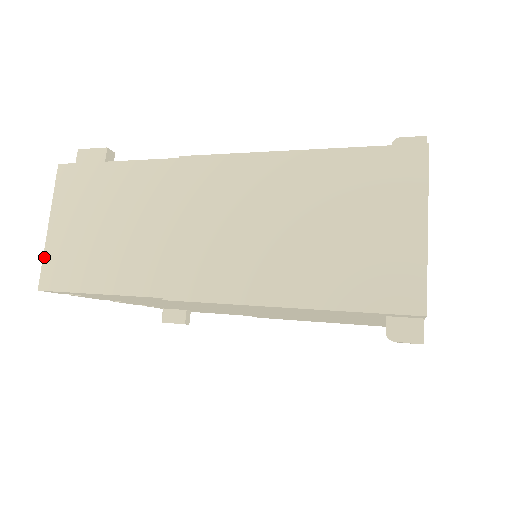
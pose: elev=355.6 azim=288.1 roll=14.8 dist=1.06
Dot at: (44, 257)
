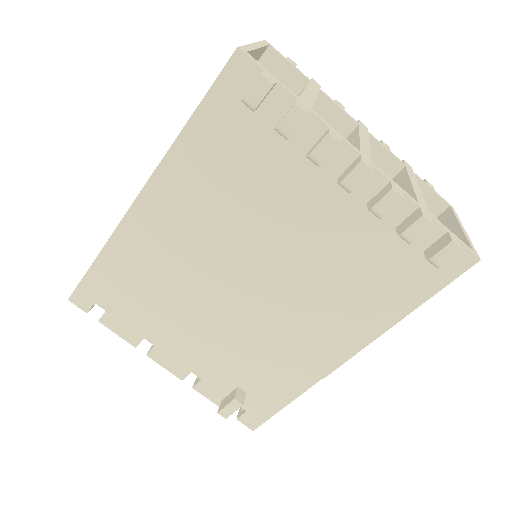
Dot at: occluded
